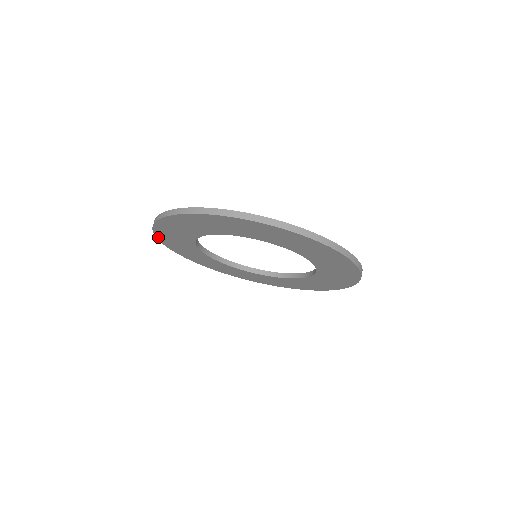
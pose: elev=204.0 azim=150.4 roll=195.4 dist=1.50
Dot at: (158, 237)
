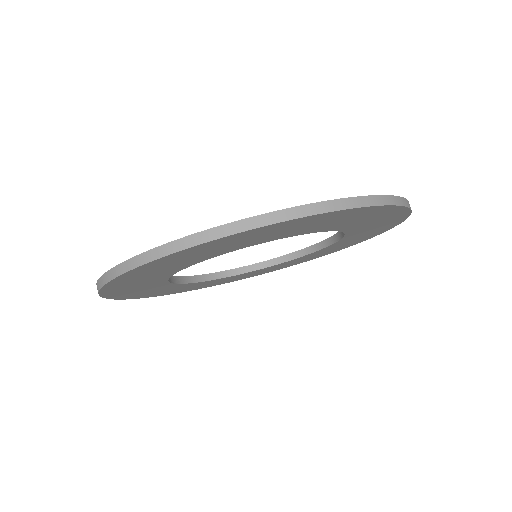
Dot at: (112, 281)
